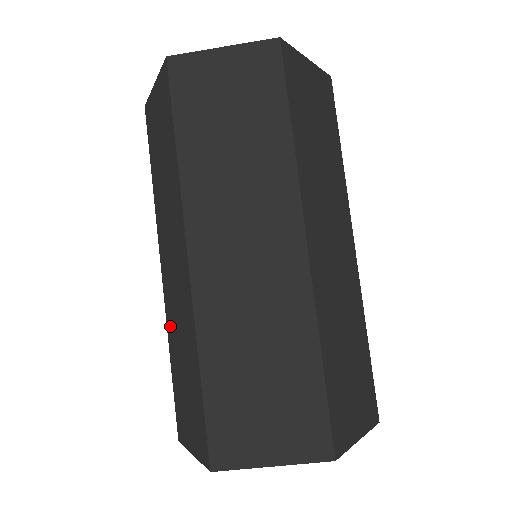
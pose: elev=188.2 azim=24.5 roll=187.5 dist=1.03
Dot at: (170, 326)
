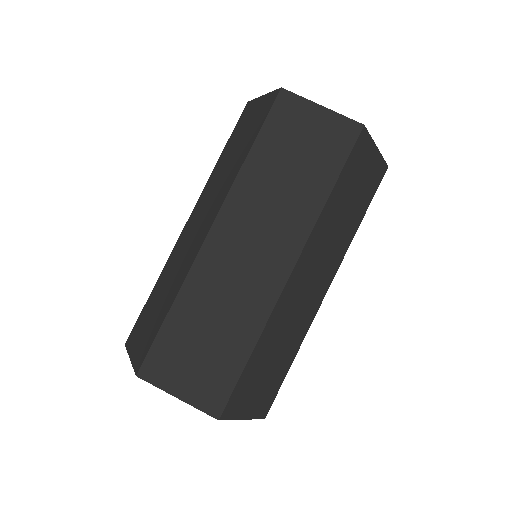
Dot at: occluded
